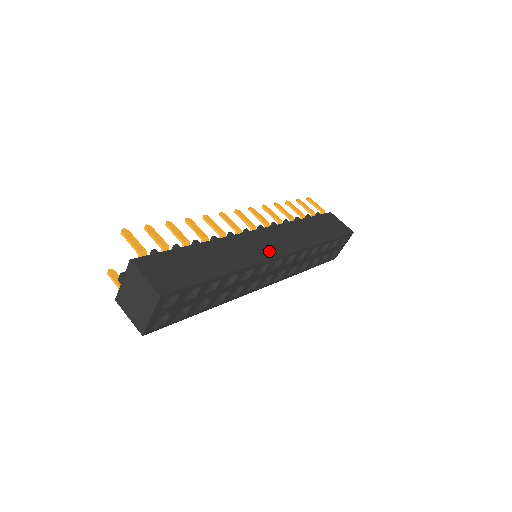
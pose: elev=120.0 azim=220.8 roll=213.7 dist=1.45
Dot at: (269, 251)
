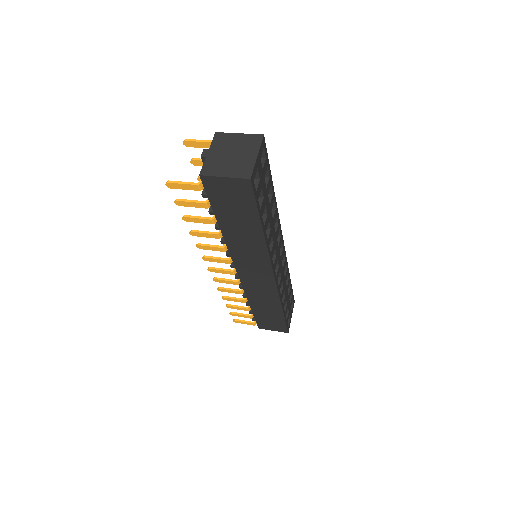
Dot at: occluded
